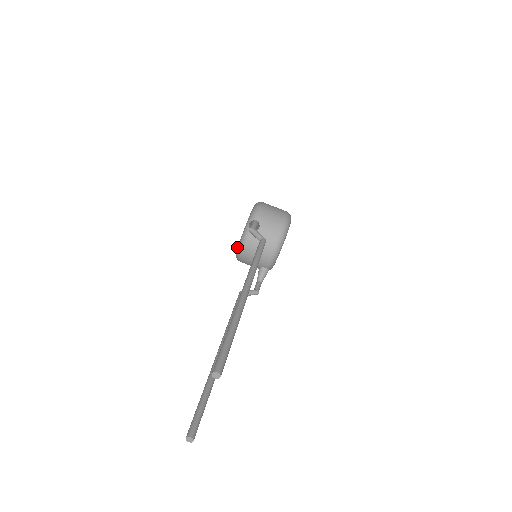
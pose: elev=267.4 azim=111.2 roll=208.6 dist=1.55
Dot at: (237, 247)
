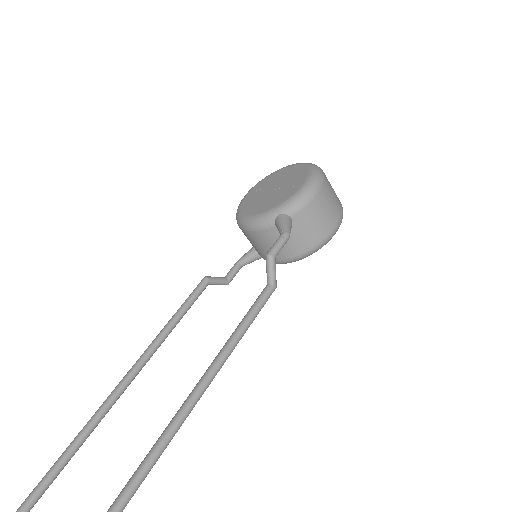
Dot at: (244, 214)
